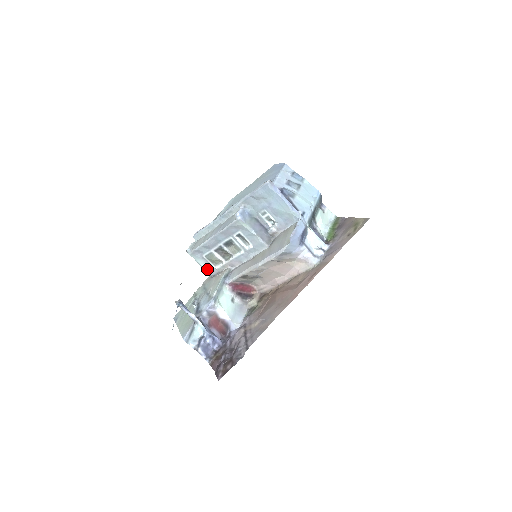
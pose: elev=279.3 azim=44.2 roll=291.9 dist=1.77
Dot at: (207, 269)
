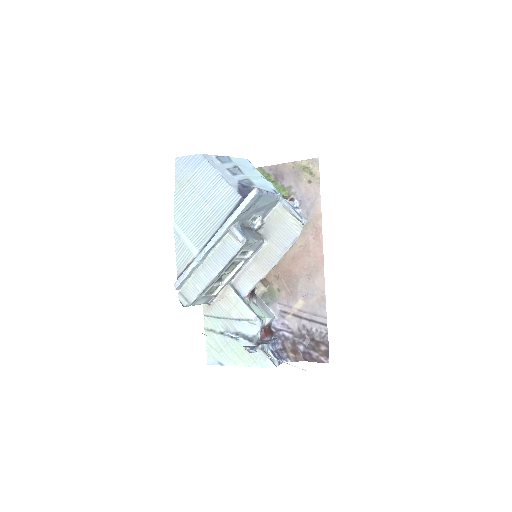
Dot at: (205, 302)
